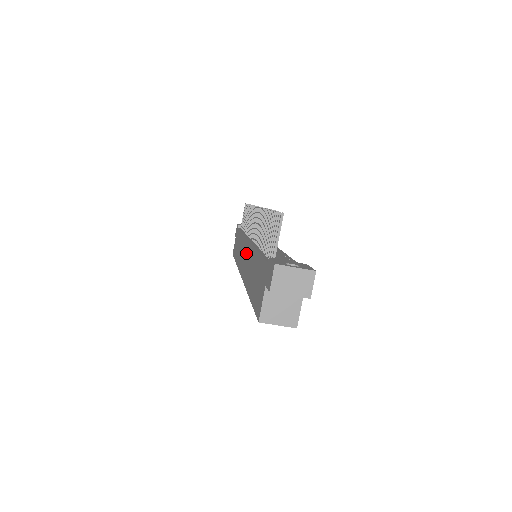
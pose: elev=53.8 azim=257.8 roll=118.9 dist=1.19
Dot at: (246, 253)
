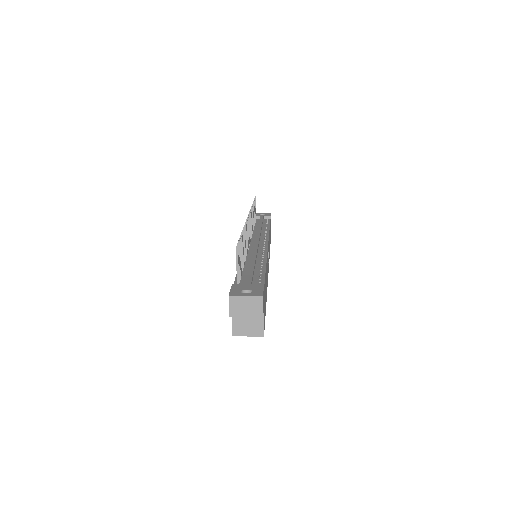
Dot at: occluded
